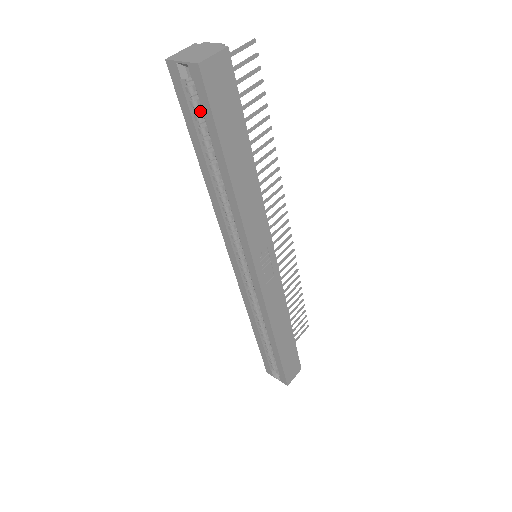
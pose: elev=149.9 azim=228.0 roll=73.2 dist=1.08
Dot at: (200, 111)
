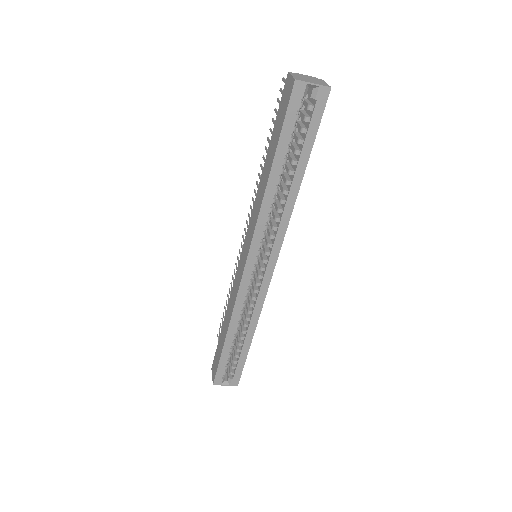
Dot at: occluded
